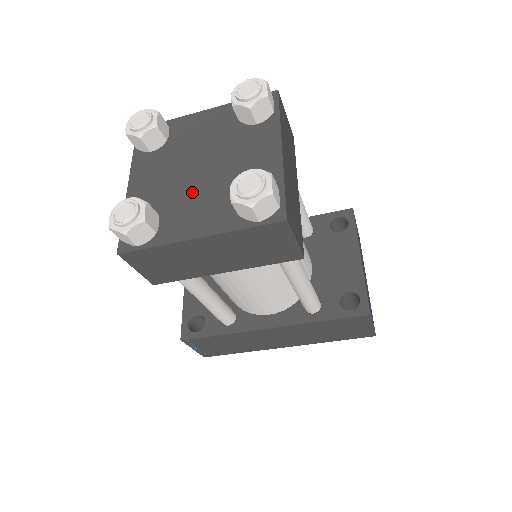
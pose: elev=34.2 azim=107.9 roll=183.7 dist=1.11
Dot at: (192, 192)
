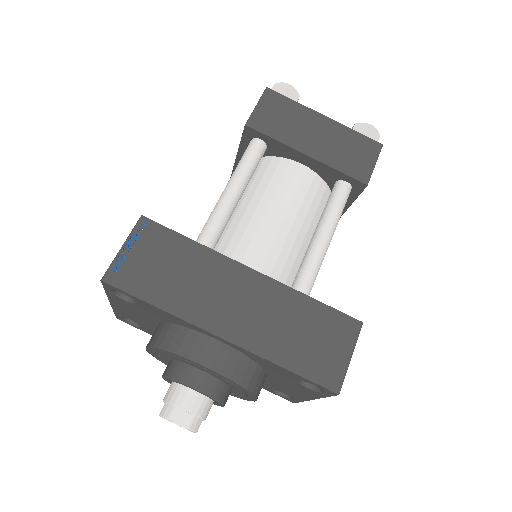
Dot at: occluded
